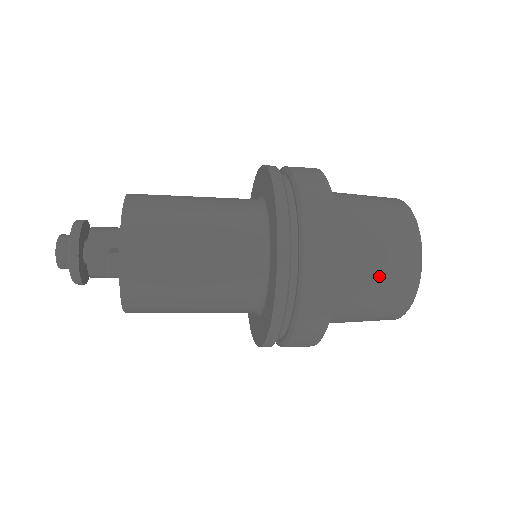
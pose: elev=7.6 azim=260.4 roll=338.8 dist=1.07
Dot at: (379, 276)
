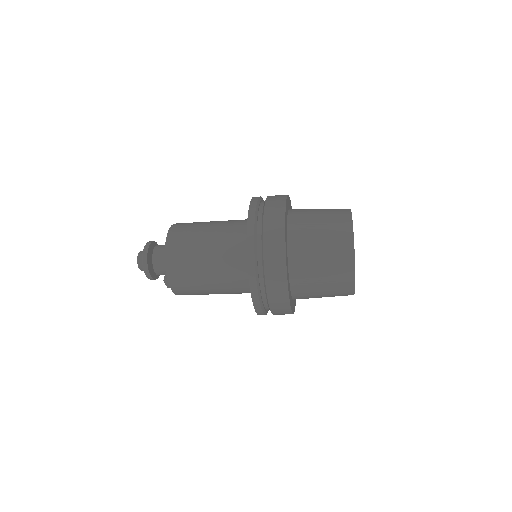
Dot at: (325, 290)
